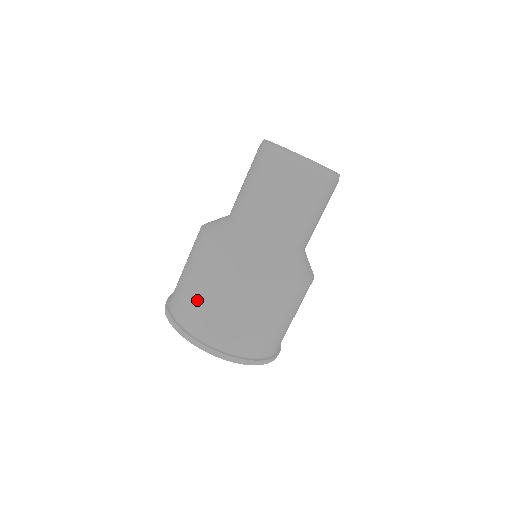
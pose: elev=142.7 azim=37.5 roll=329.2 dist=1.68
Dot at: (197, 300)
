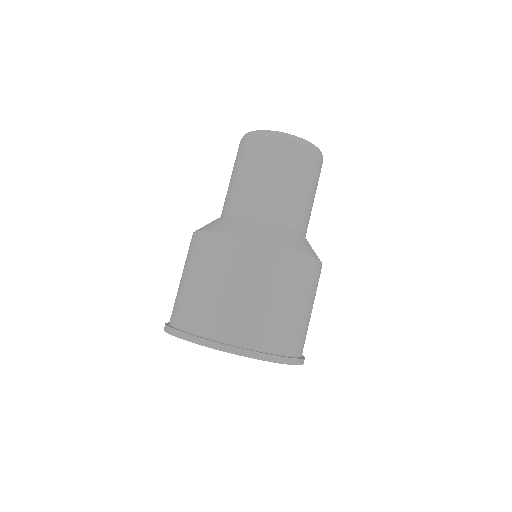
Dot at: (210, 297)
